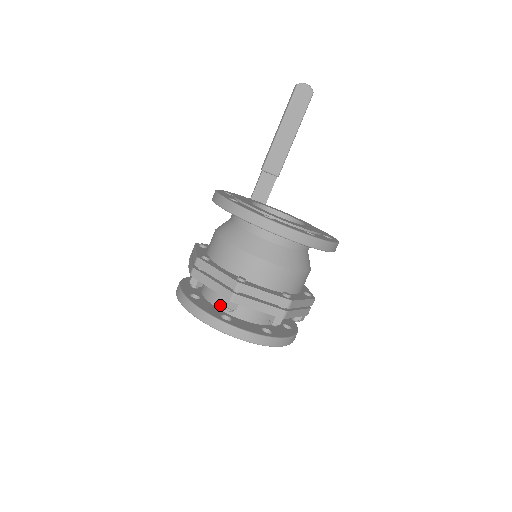
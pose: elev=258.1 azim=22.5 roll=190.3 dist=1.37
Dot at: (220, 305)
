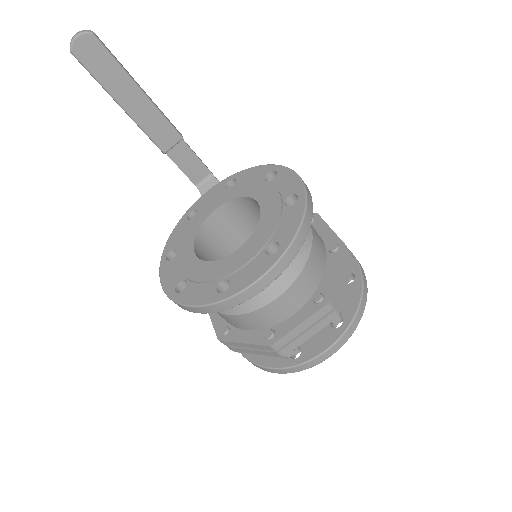
Dot at: occluded
